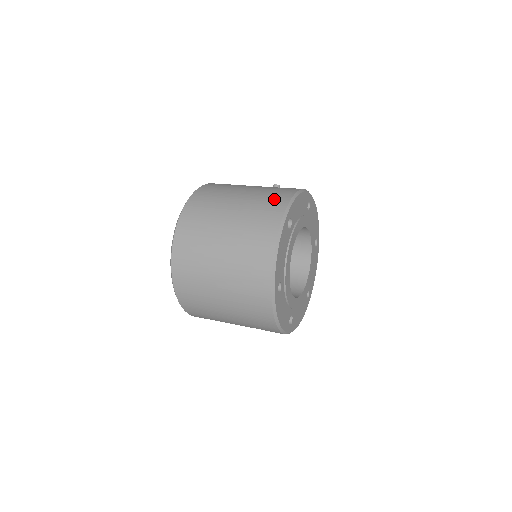
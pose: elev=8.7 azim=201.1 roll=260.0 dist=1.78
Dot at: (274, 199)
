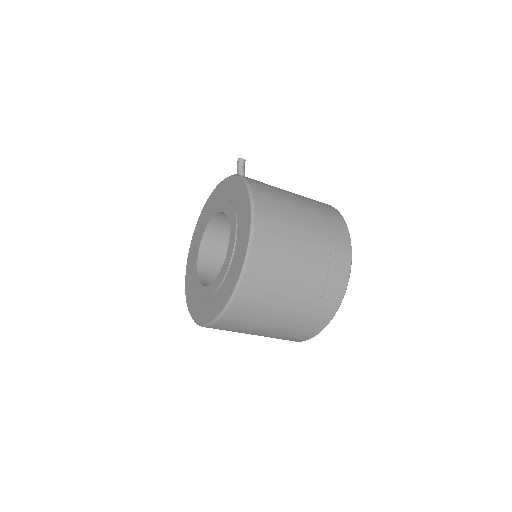
Dot at: (336, 228)
